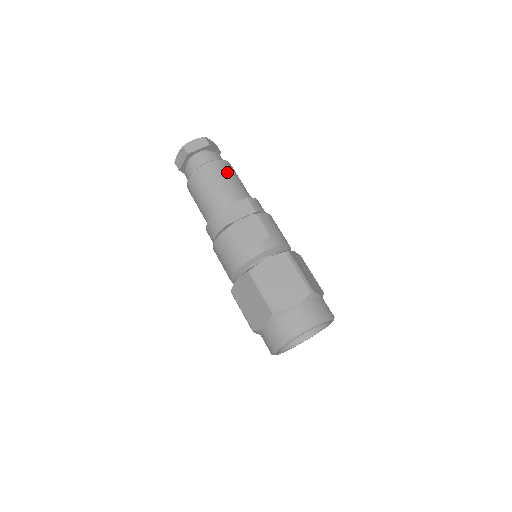
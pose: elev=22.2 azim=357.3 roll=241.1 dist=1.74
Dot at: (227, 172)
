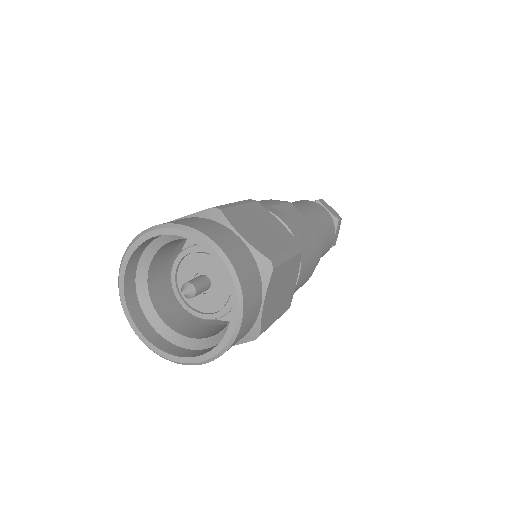
Dot at: (329, 225)
